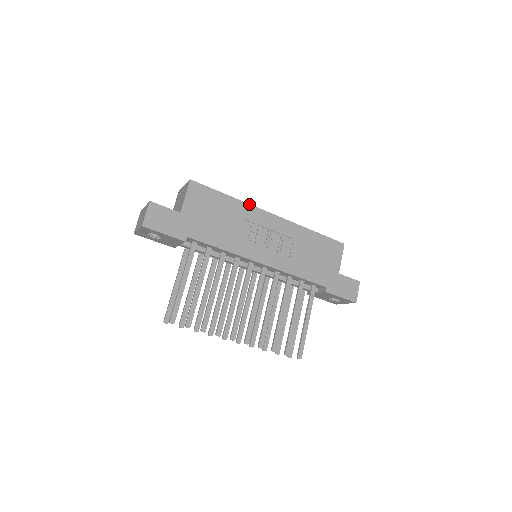
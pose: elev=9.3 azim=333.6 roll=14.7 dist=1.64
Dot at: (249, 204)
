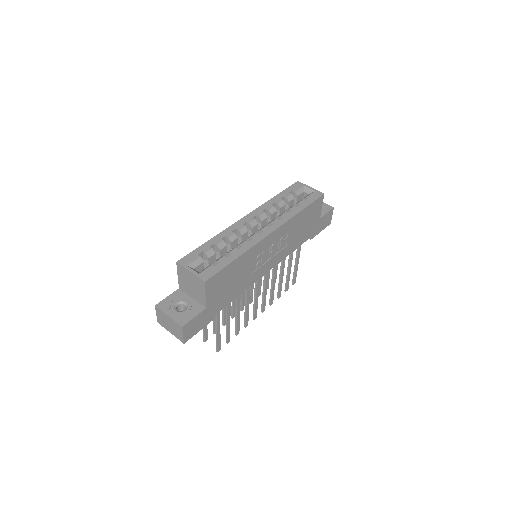
Dot at: (253, 246)
